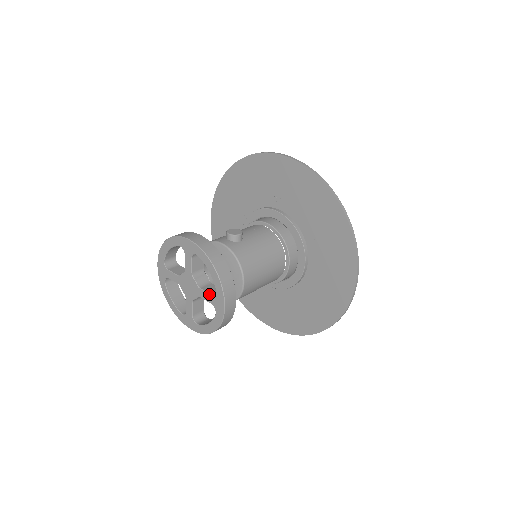
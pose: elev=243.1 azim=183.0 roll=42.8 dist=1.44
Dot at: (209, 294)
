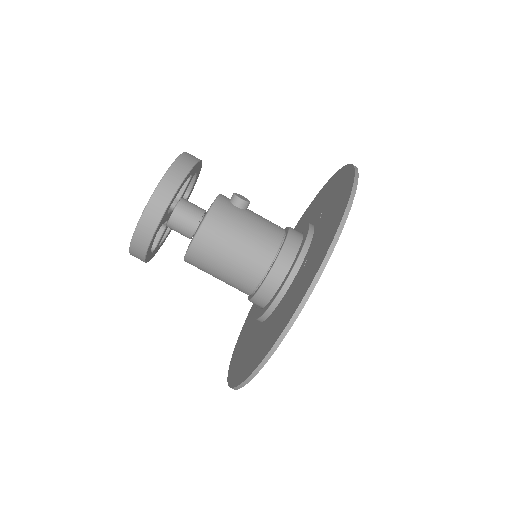
Dot at: occluded
